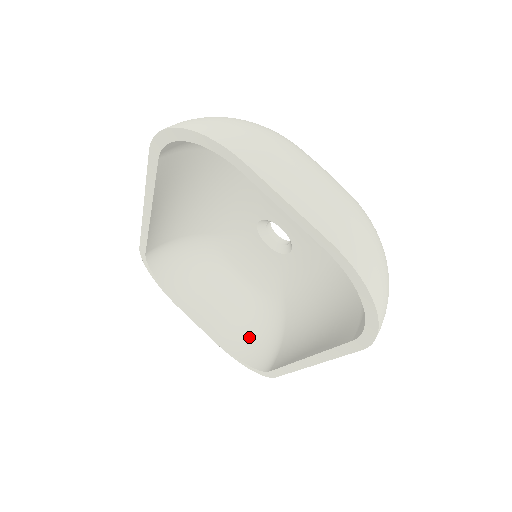
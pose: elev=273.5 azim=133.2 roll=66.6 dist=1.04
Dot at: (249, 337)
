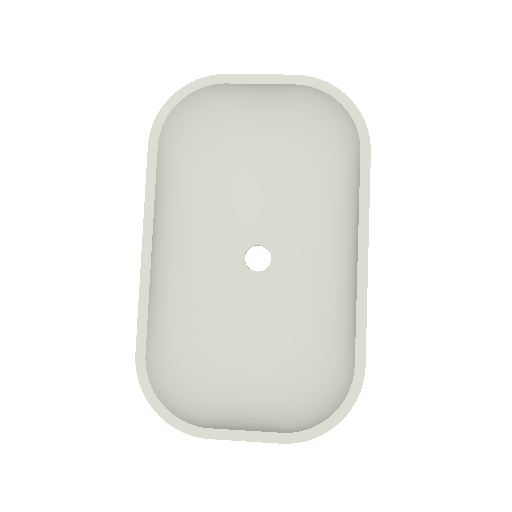
Dot at: (308, 408)
